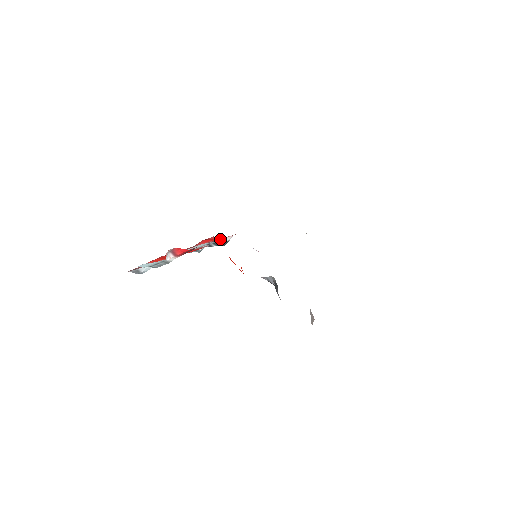
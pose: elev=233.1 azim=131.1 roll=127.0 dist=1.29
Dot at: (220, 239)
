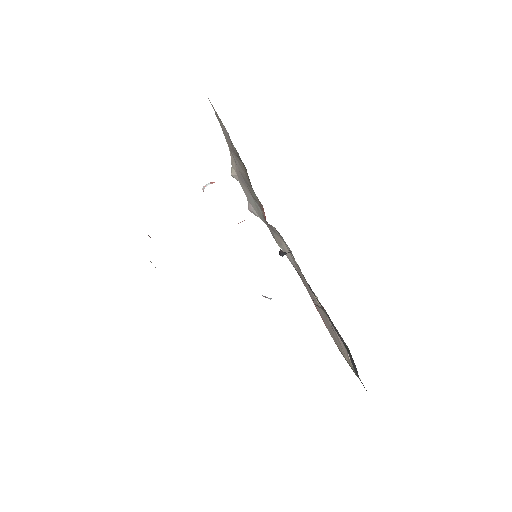
Dot at: occluded
